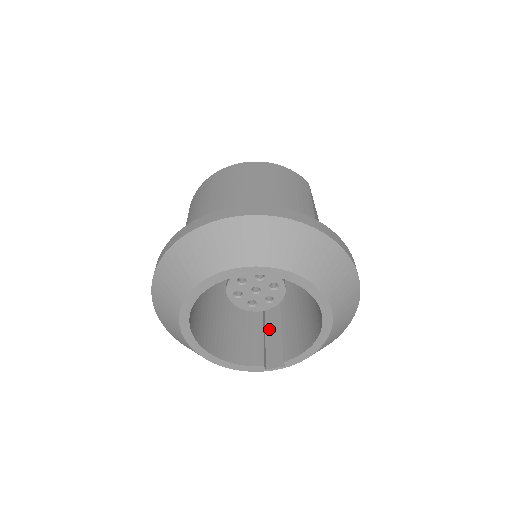
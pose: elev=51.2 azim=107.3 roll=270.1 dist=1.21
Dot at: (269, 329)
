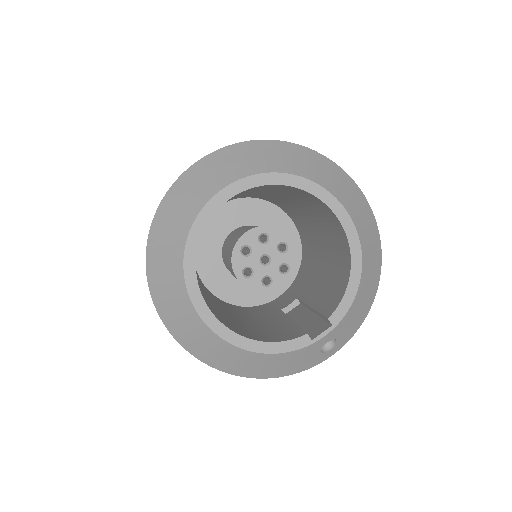
Dot at: (300, 322)
